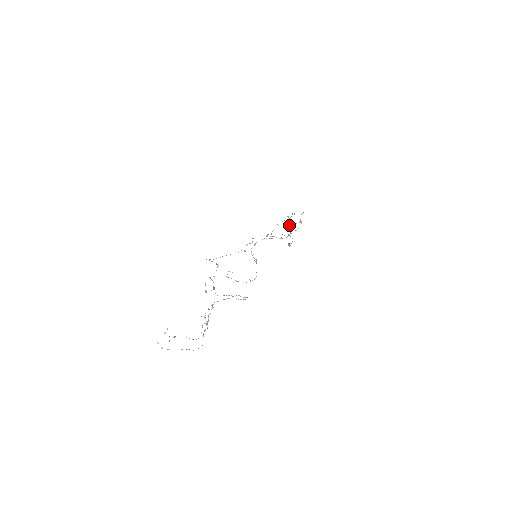
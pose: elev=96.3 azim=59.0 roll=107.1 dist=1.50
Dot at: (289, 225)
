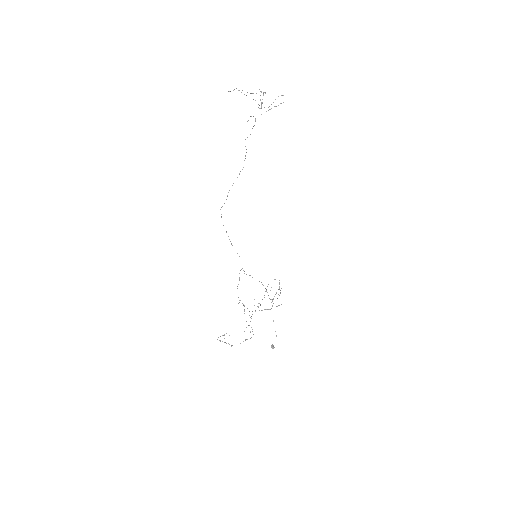
Dot at: occluded
